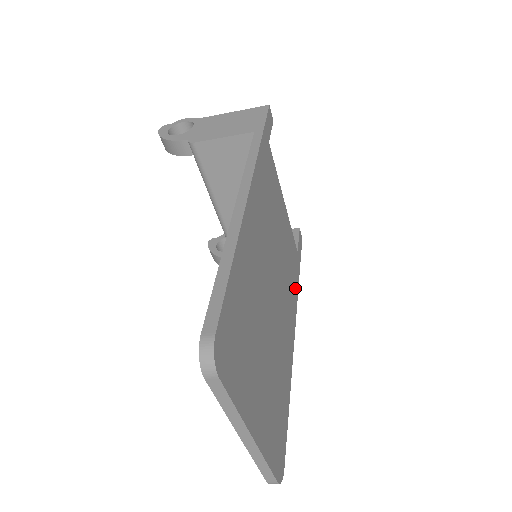
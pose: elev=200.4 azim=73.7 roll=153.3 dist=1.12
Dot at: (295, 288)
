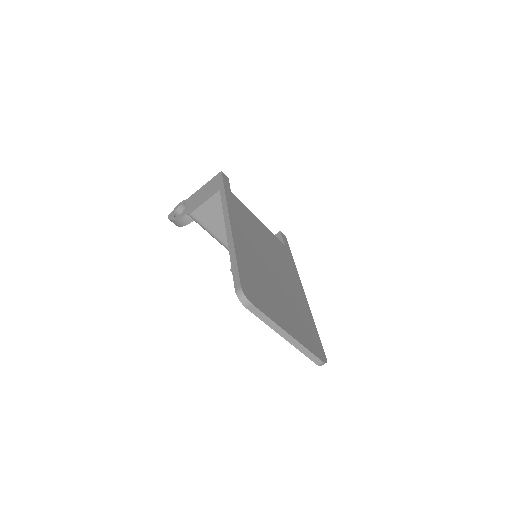
Dot at: (292, 266)
